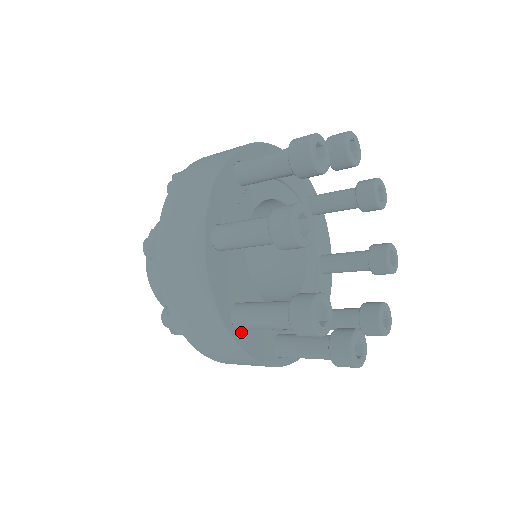
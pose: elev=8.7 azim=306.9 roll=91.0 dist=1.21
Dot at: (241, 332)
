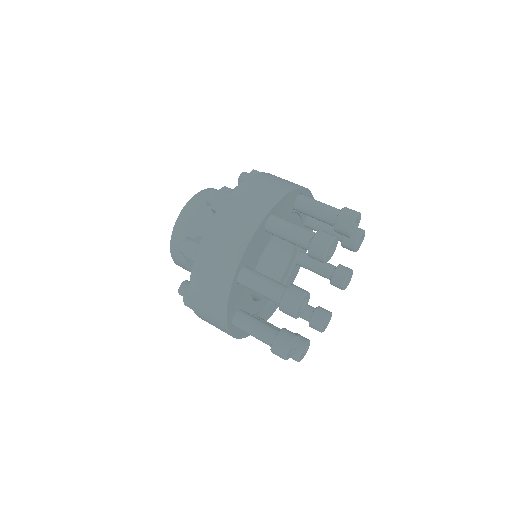
Dot at: occluded
